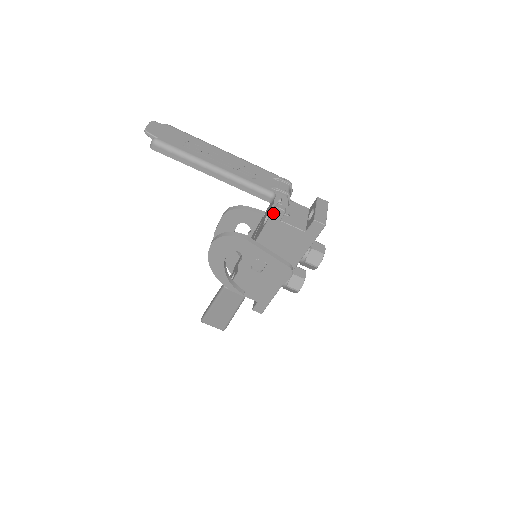
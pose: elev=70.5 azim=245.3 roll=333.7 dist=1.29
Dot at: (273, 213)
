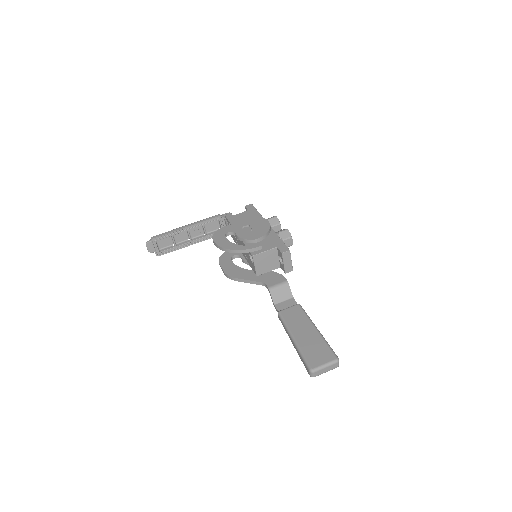
Dot at: (226, 216)
